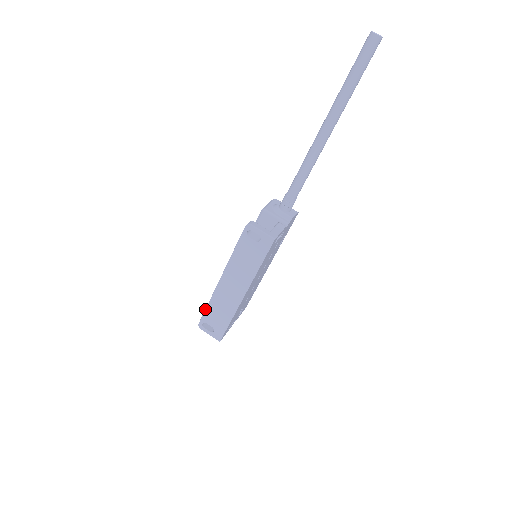
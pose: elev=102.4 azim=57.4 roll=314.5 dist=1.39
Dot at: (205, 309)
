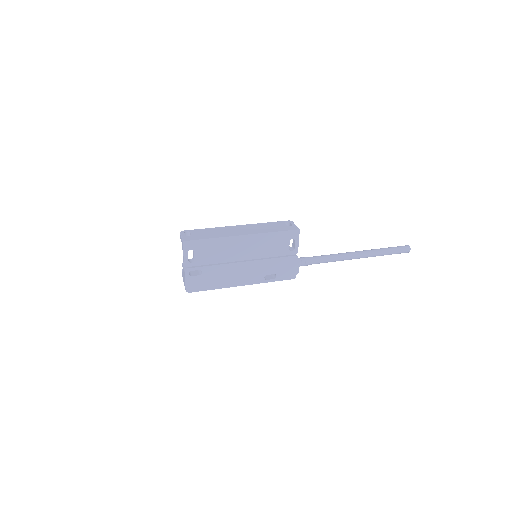
Dot at: occluded
